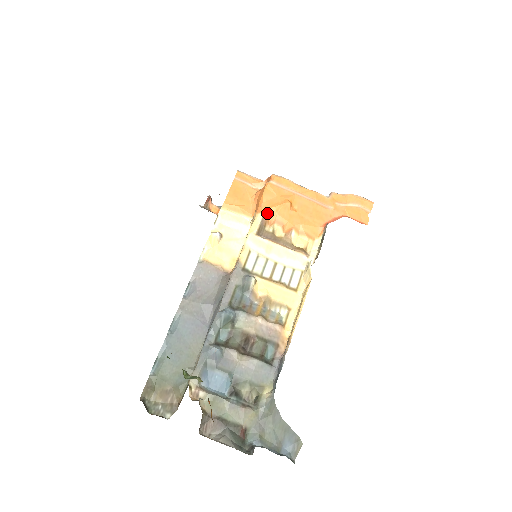
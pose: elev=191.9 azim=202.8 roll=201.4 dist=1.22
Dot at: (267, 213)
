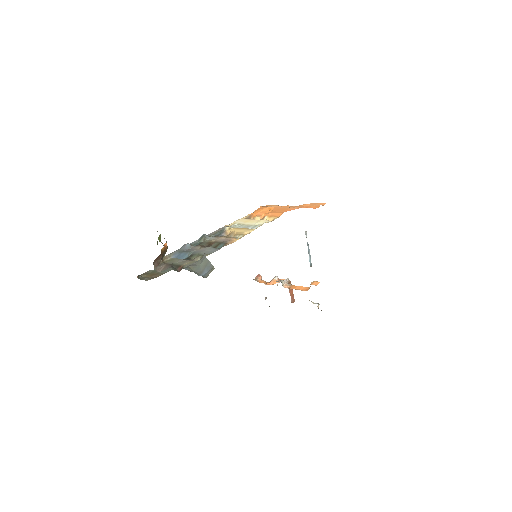
Dot at: (254, 214)
